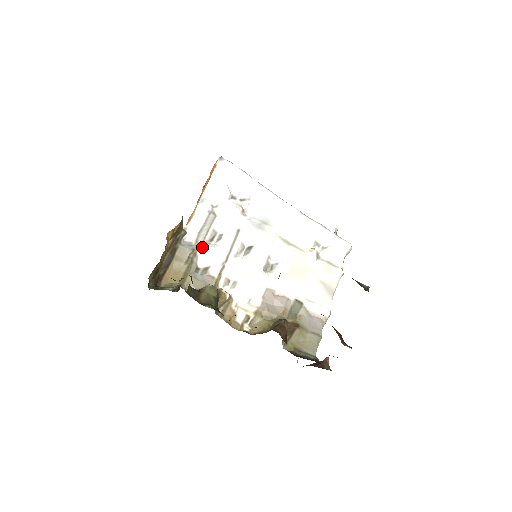
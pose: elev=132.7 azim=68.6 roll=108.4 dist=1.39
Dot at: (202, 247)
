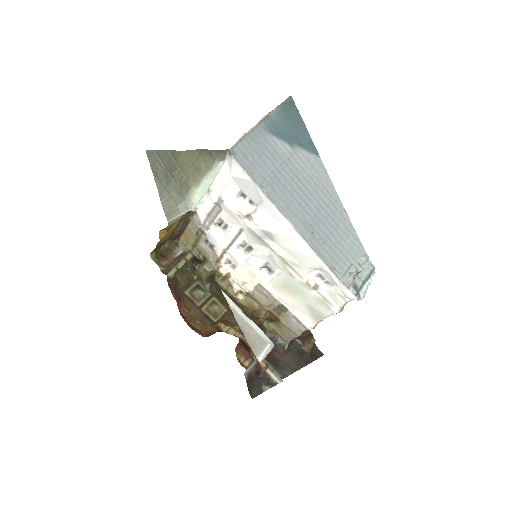
Dot at: (209, 229)
